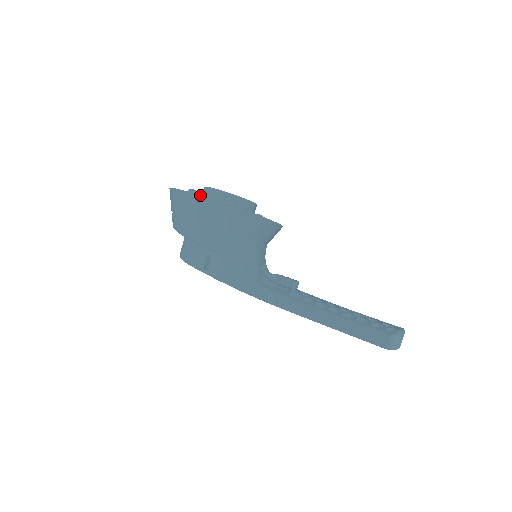
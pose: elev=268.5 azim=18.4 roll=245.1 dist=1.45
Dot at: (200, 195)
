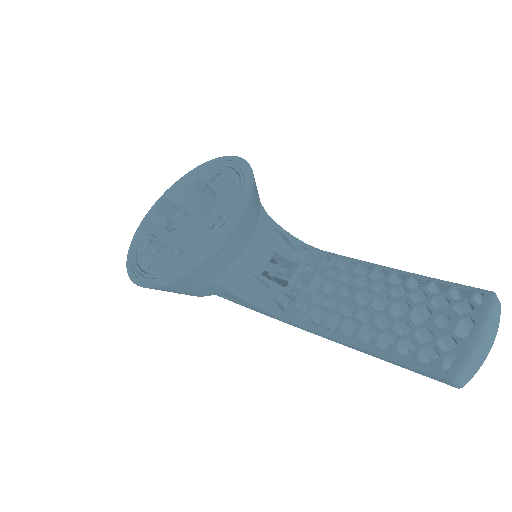
Dot at: occluded
